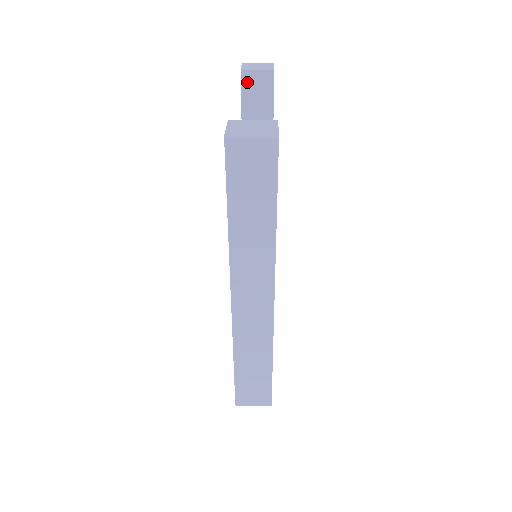
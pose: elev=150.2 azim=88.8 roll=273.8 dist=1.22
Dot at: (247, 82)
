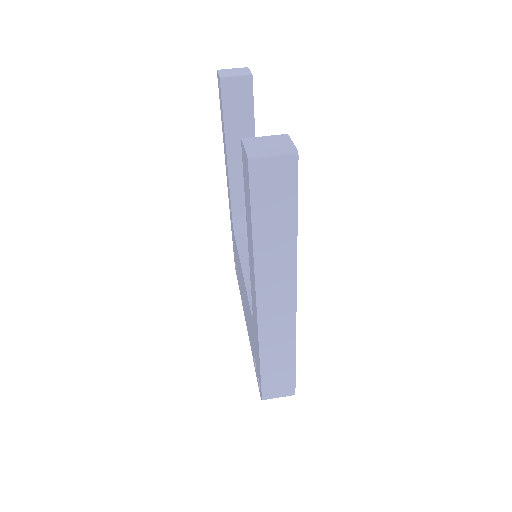
Dot at: (227, 89)
